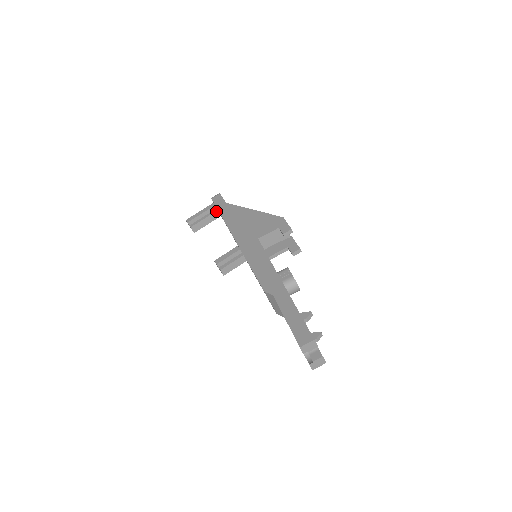
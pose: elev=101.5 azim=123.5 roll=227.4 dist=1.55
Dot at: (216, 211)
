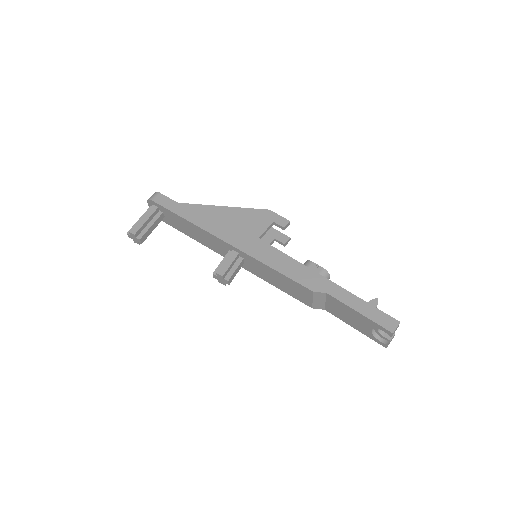
Dot at: (161, 214)
